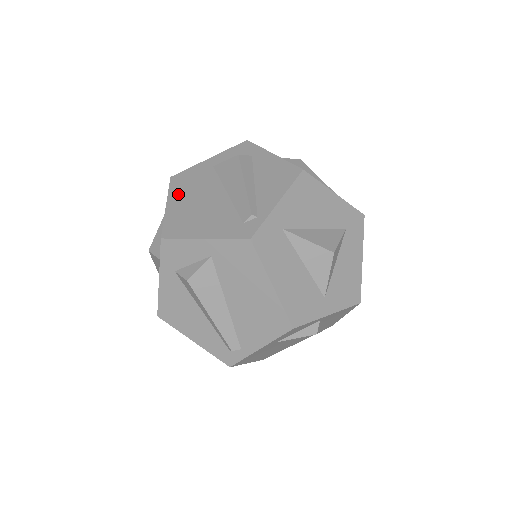
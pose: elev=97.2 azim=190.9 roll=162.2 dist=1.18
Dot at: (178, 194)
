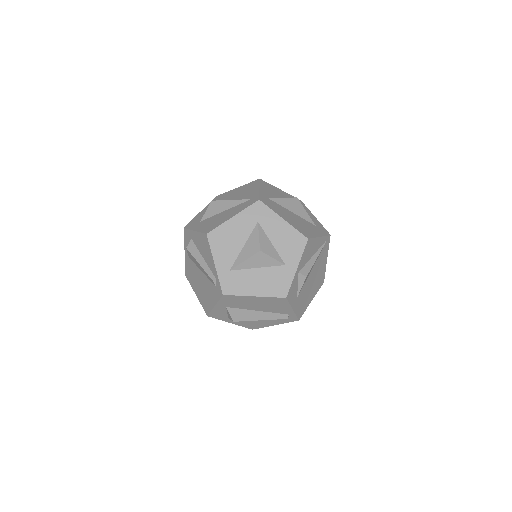
Dot at: (194, 285)
